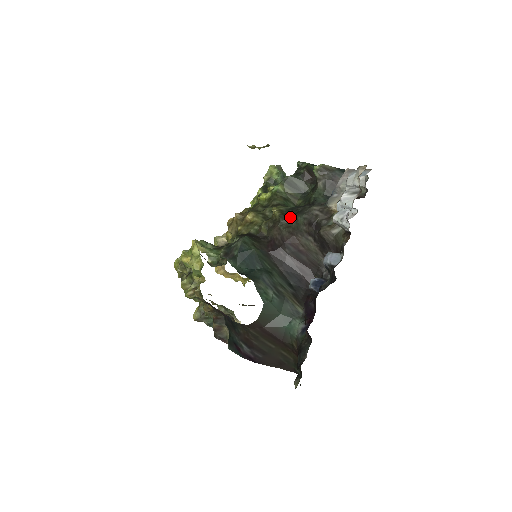
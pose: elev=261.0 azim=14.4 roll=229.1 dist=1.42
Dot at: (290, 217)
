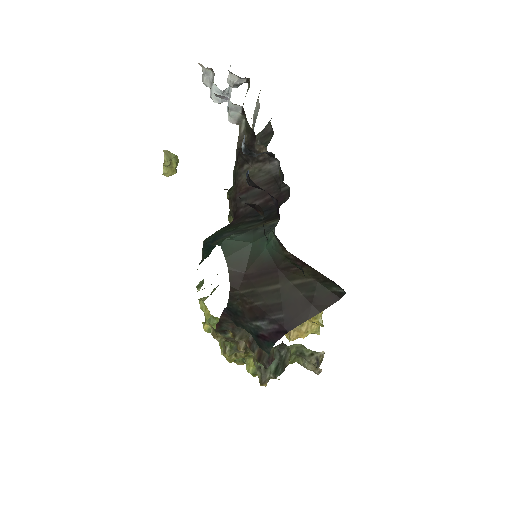
Dot at: (233, 182)
